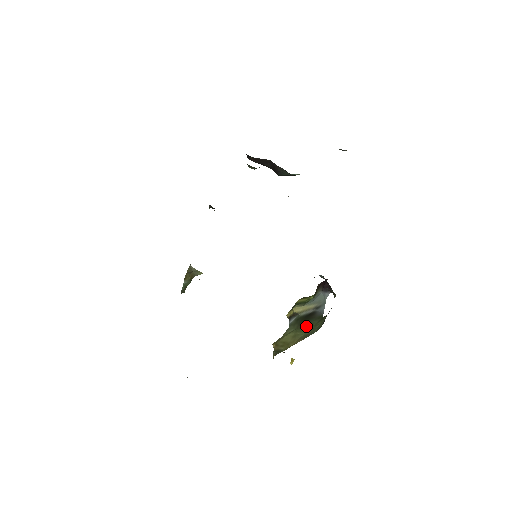
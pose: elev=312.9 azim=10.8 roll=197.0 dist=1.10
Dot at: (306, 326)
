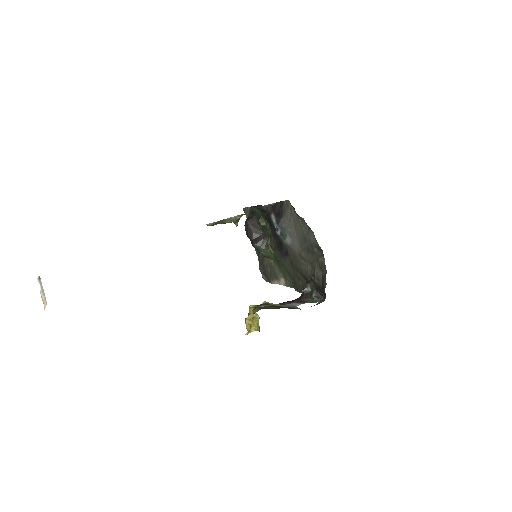
Dot at: occluded
